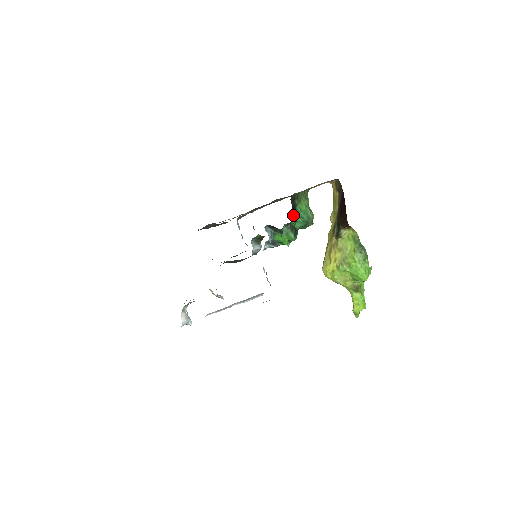
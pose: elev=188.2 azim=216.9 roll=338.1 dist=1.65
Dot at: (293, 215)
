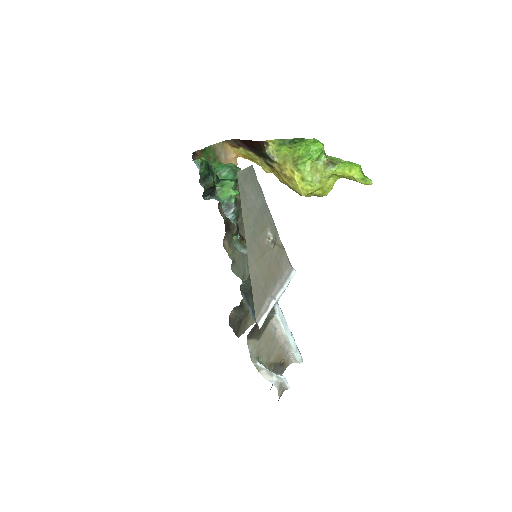
Dot at: occluded
